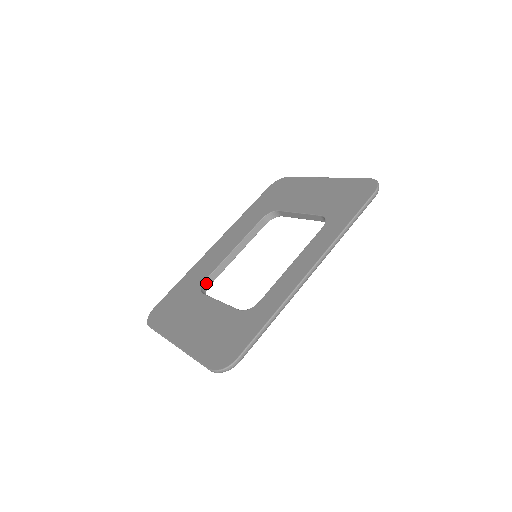
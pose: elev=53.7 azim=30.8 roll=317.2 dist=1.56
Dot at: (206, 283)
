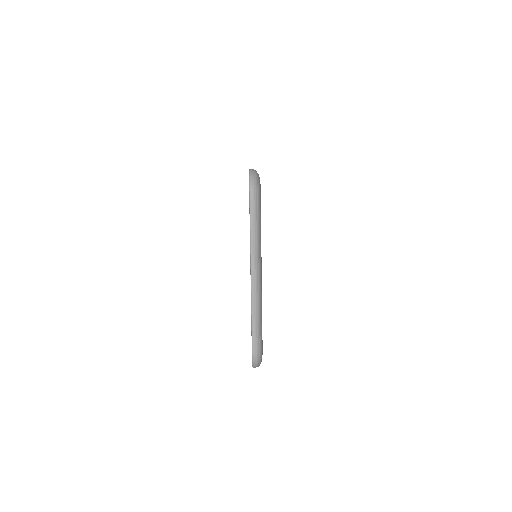
Dot at: occluded
